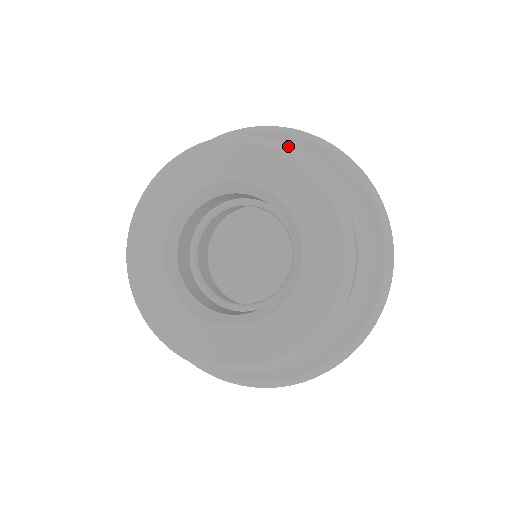
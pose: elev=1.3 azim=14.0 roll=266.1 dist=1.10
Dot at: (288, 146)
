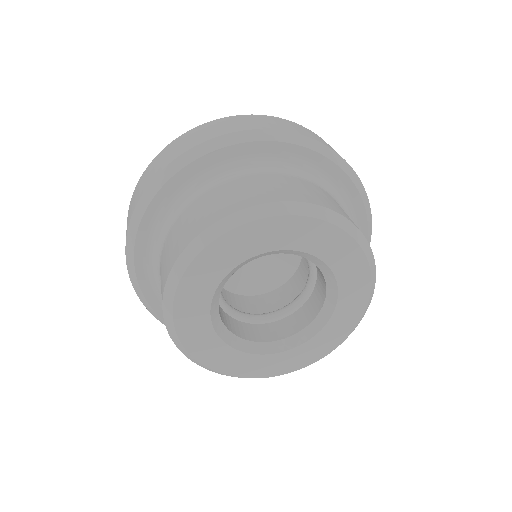
Dot at: (300, 203)
